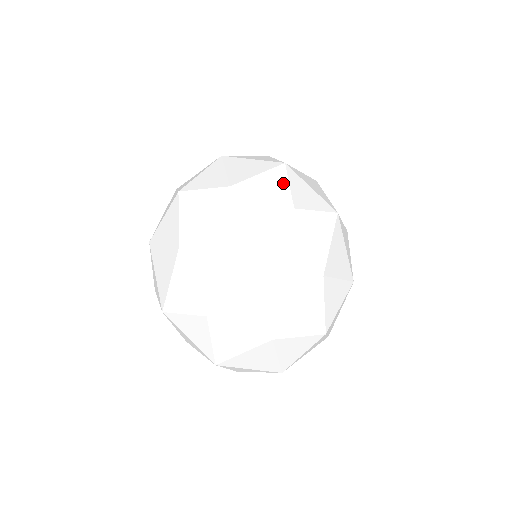
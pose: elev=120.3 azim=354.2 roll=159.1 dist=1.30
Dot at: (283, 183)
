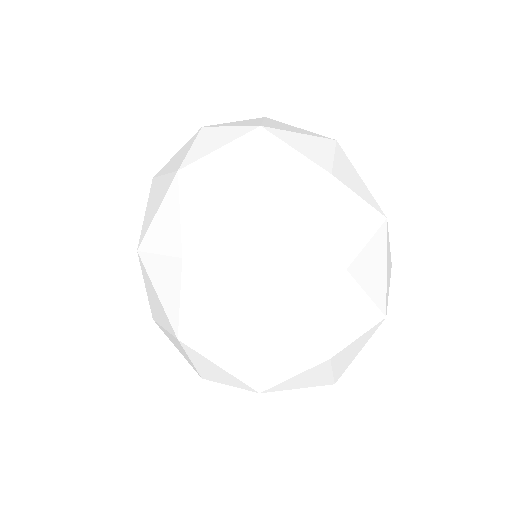
Dot at: (174, 214)
